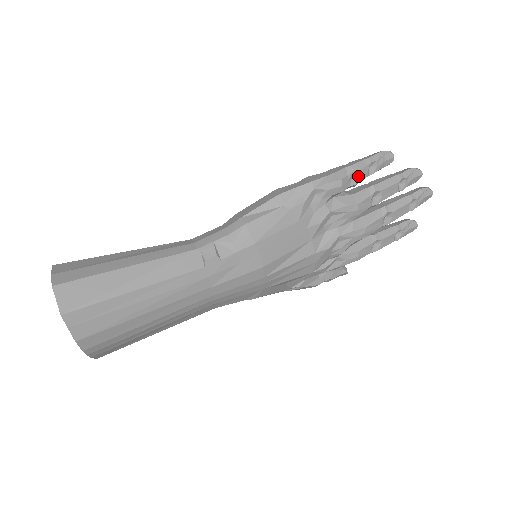
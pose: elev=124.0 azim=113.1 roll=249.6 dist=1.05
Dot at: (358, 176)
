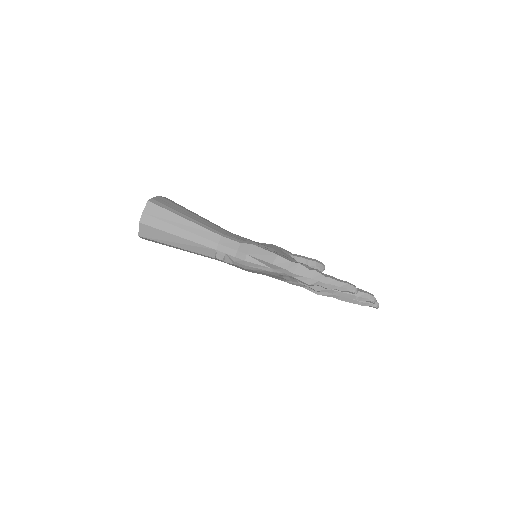
Dot at: (324, 287)
